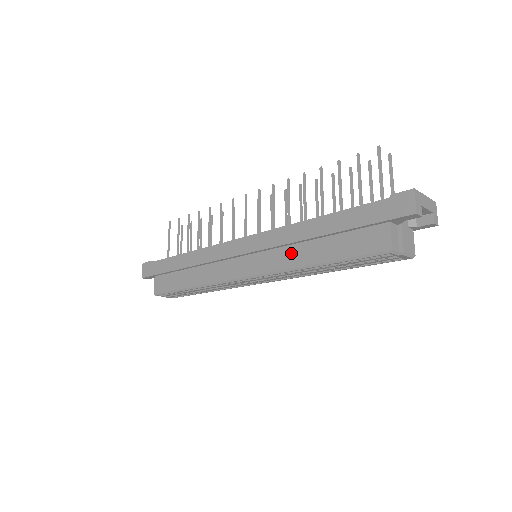
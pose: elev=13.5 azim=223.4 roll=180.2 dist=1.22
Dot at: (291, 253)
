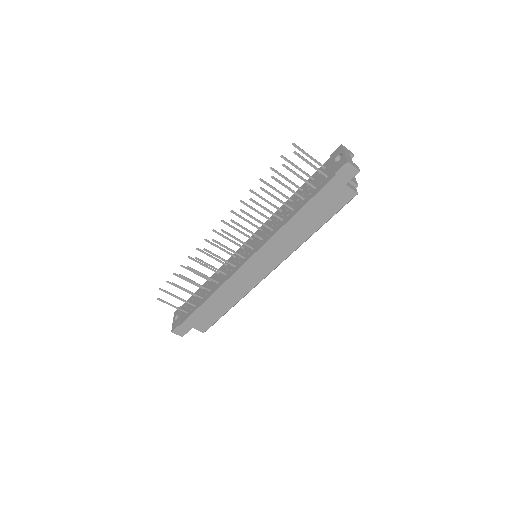
Dot at: (292, 240)
